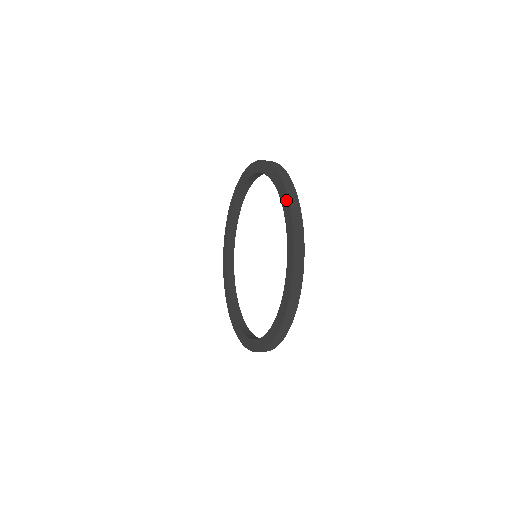
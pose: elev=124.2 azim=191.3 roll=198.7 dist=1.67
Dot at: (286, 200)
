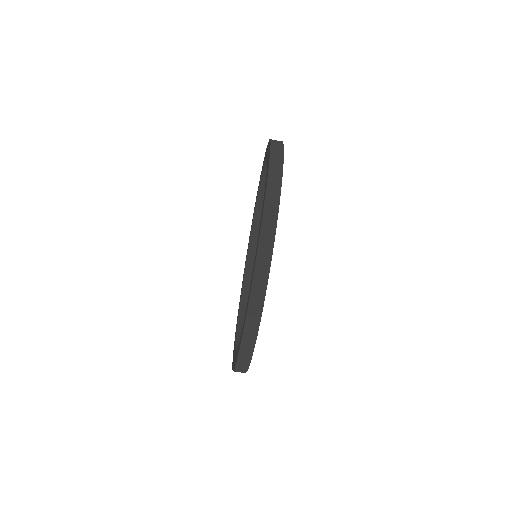
Dot at: (250, 289)
